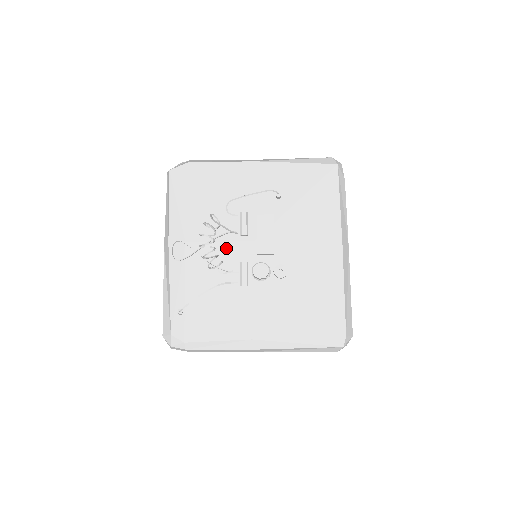
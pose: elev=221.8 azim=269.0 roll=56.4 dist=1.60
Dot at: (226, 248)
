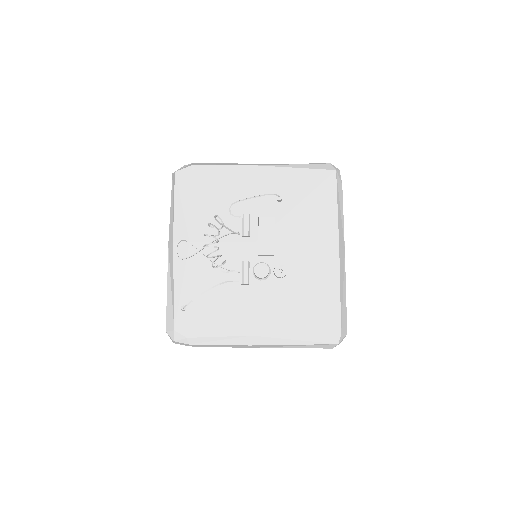
Dot at: (228, 248)
